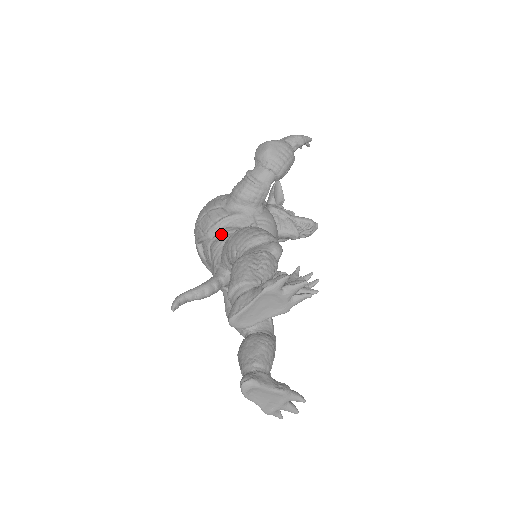
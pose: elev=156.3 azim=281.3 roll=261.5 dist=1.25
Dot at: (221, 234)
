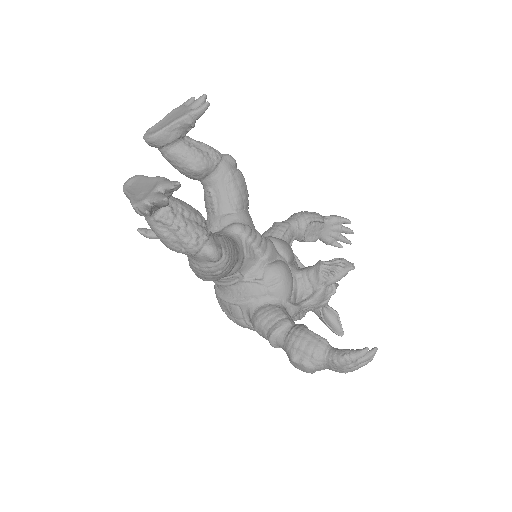
Dot at: occluded
